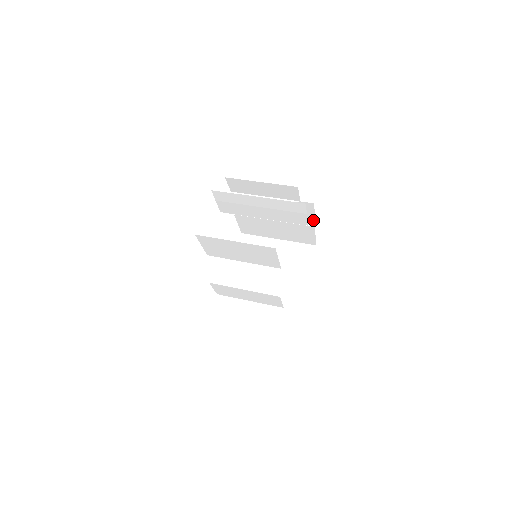
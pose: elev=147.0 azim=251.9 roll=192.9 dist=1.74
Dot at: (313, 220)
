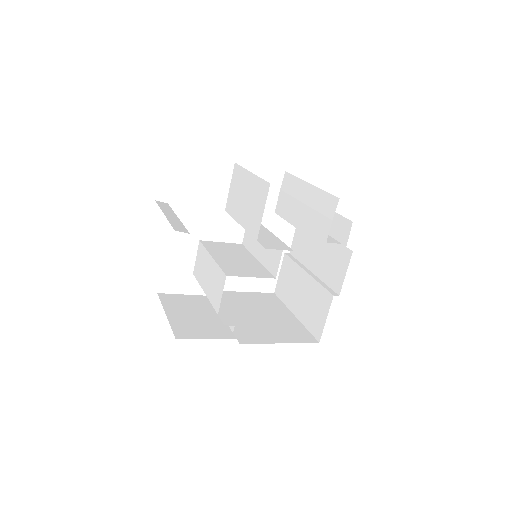
Dot at: (339, 289)
